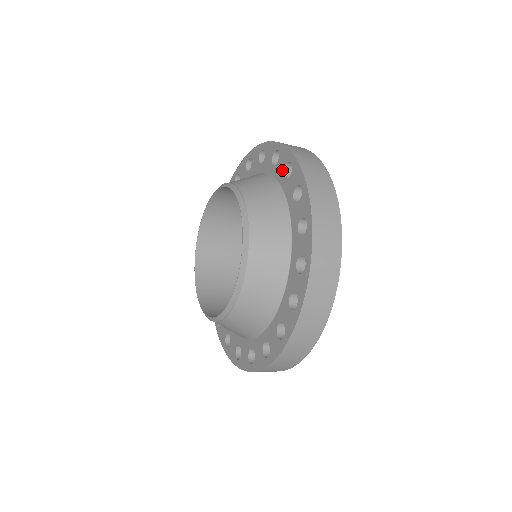
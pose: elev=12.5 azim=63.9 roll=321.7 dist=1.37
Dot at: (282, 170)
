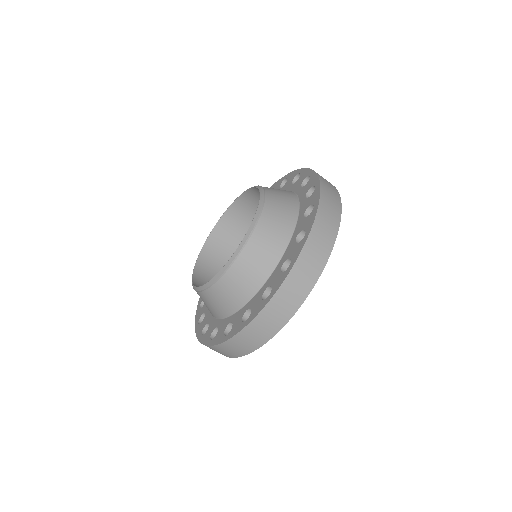
Dot at: occluded
